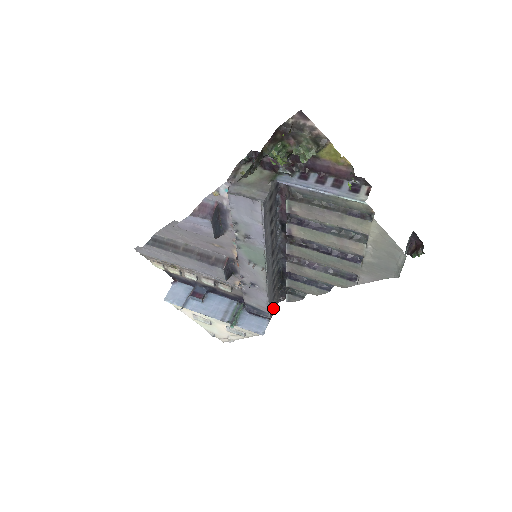
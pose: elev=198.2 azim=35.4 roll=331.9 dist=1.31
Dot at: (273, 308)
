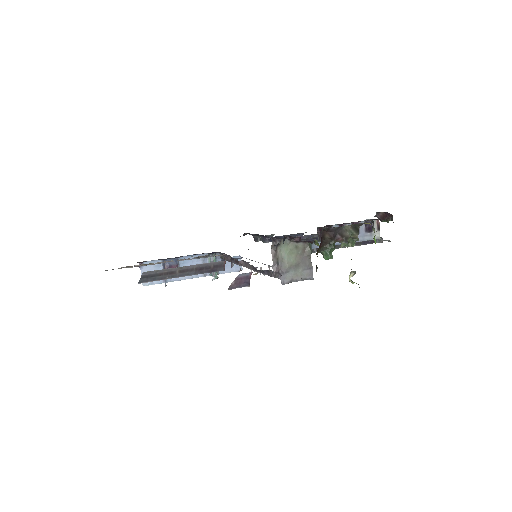
Dot at: occluded
